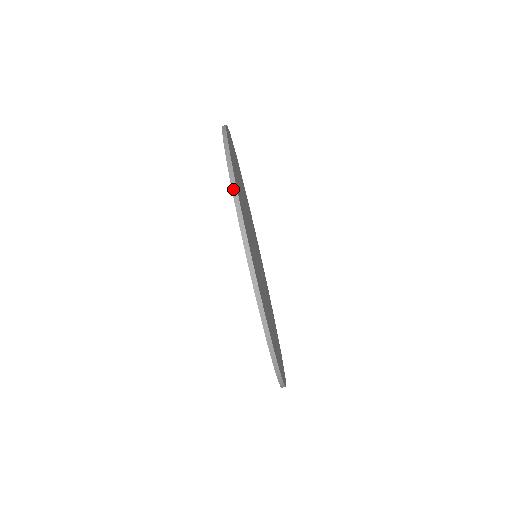
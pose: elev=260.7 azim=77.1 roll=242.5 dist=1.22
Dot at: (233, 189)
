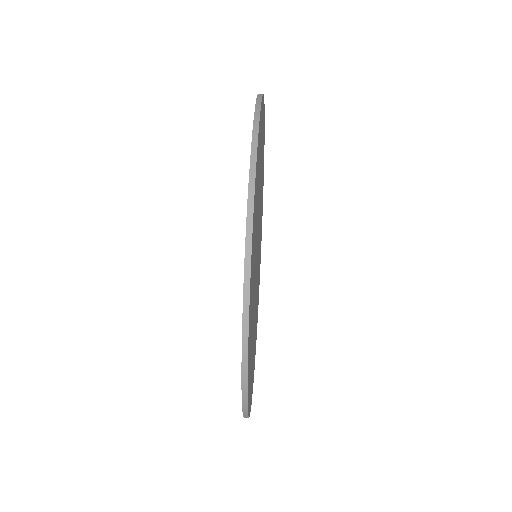
Dot at: (253, 144)
